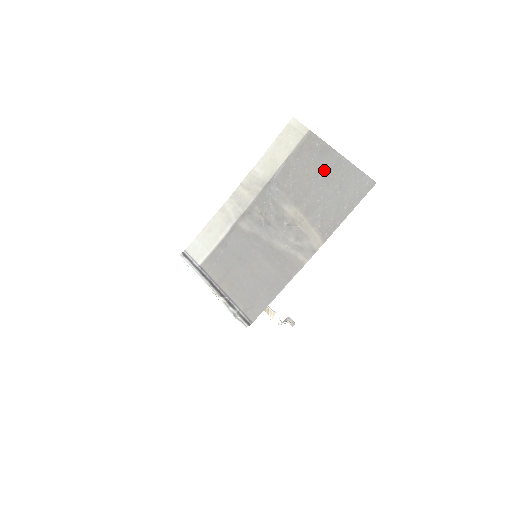
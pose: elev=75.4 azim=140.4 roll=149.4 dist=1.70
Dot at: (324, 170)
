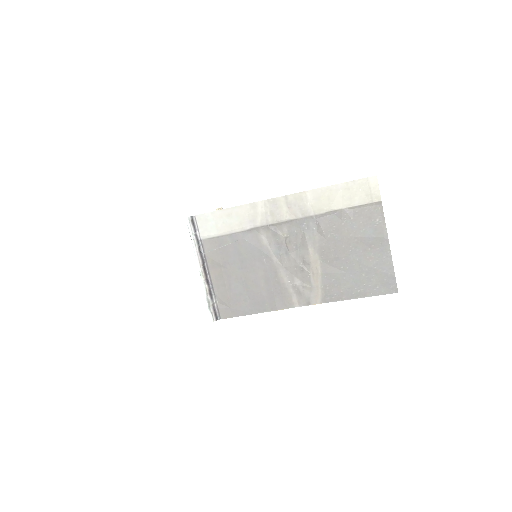
Dot at: (366, 247)
